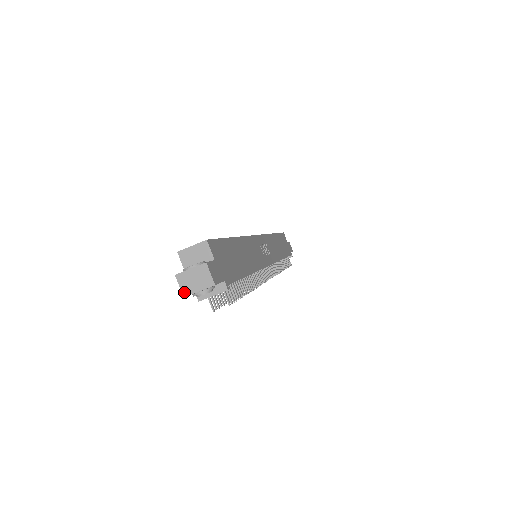
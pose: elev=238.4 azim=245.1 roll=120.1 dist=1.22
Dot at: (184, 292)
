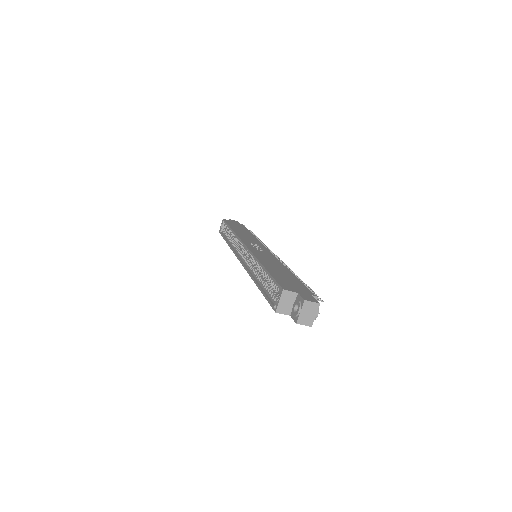
Dot at: (309, 325)
